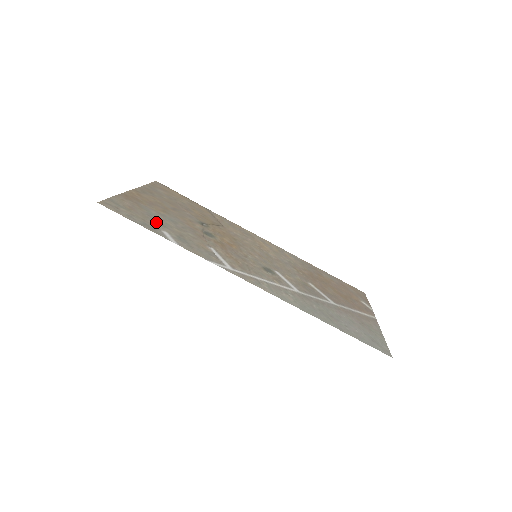
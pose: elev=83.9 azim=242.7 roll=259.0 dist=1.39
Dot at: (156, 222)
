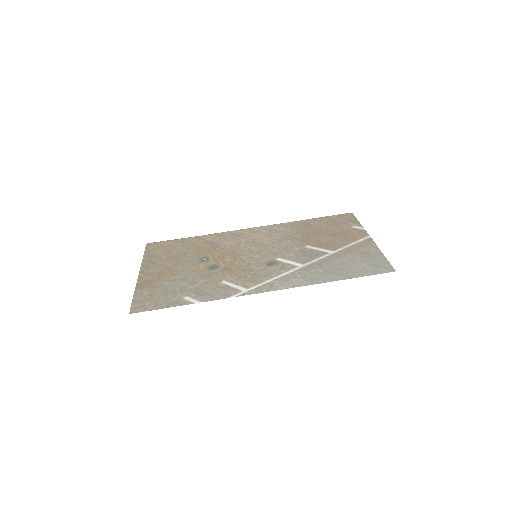
Dot at: (174, 293)
